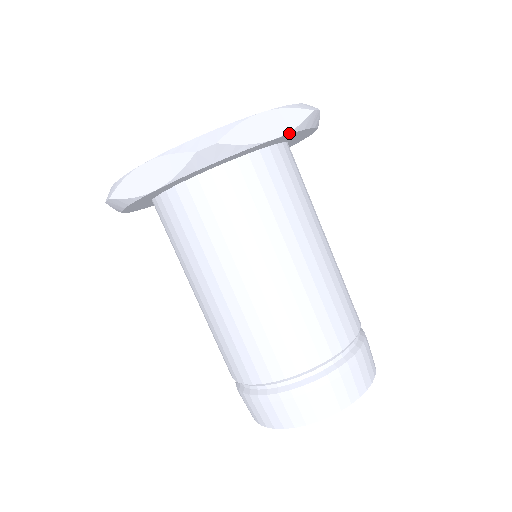
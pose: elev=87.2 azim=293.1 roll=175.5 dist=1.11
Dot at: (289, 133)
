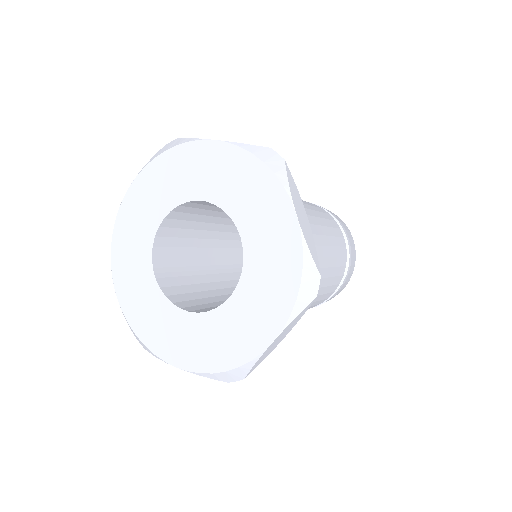
Dot at: (296, 322)
